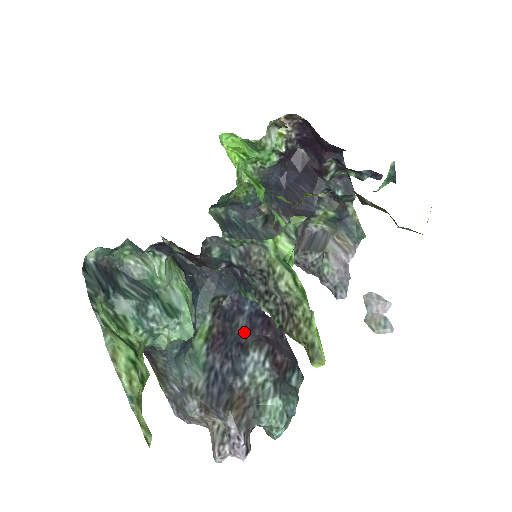
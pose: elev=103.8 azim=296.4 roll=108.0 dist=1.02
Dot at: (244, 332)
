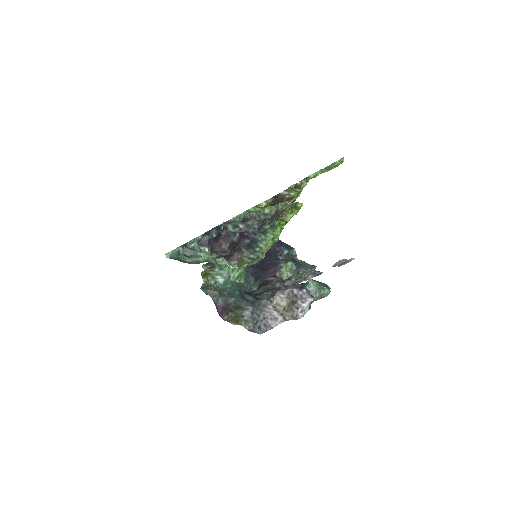
Dot at: occluded
